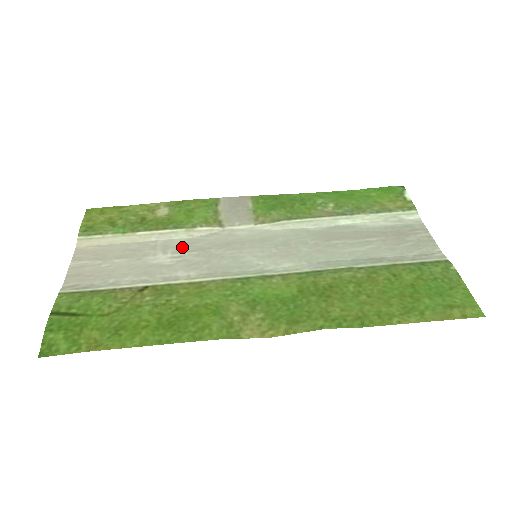
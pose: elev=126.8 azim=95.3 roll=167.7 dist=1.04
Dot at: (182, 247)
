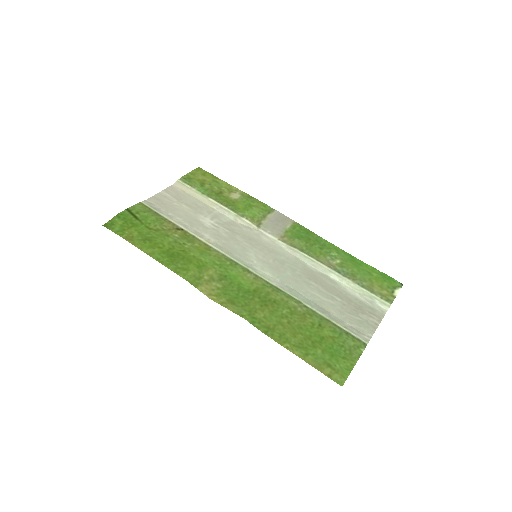
Dot at: (224, 223)
